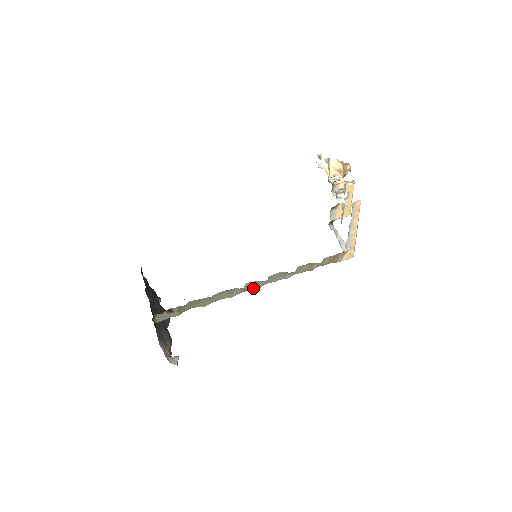
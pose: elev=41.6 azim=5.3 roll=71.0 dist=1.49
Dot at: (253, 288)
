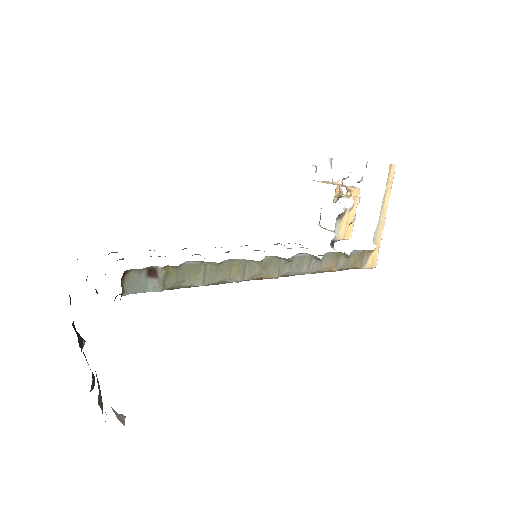
Dot at: (270, 273)
